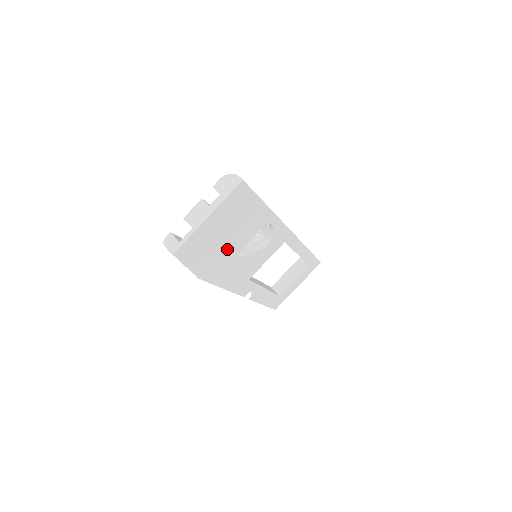
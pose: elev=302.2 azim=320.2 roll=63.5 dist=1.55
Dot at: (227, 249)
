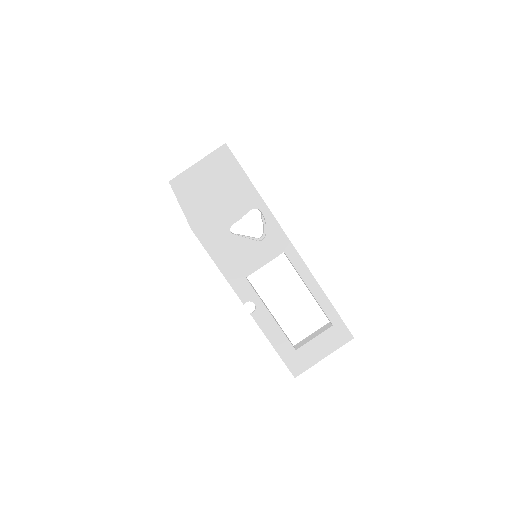
Dot at: (217, 212)
